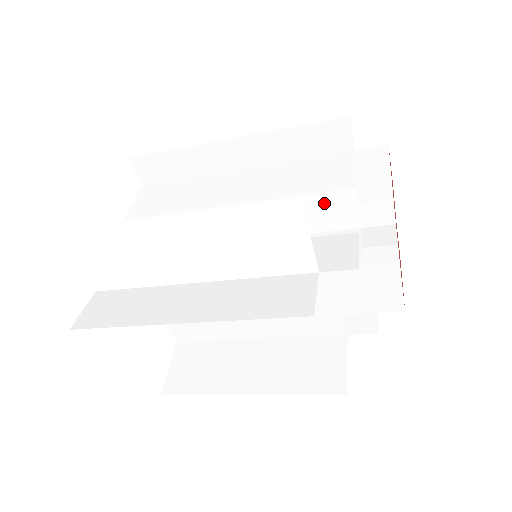
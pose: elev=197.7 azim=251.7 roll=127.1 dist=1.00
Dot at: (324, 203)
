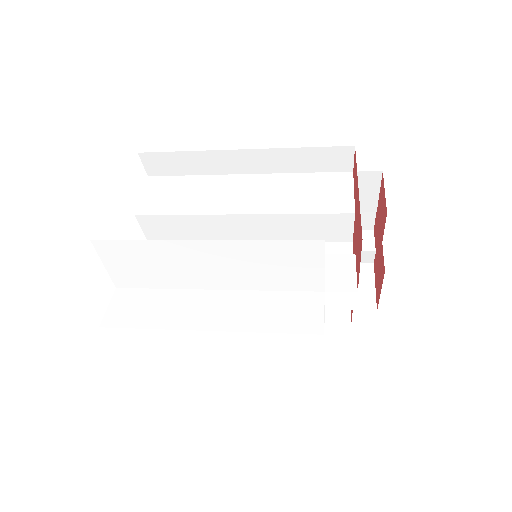
Dot at: (325, 221)
